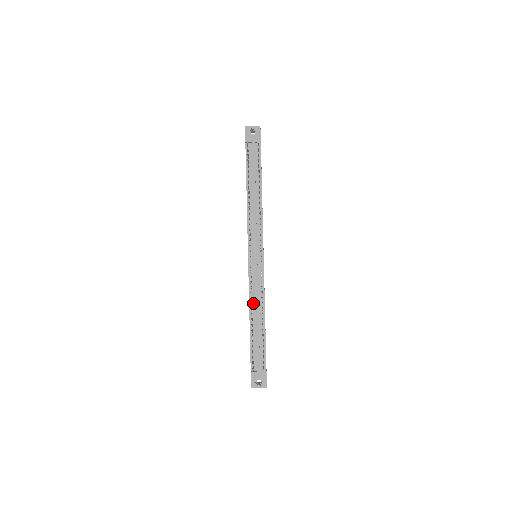
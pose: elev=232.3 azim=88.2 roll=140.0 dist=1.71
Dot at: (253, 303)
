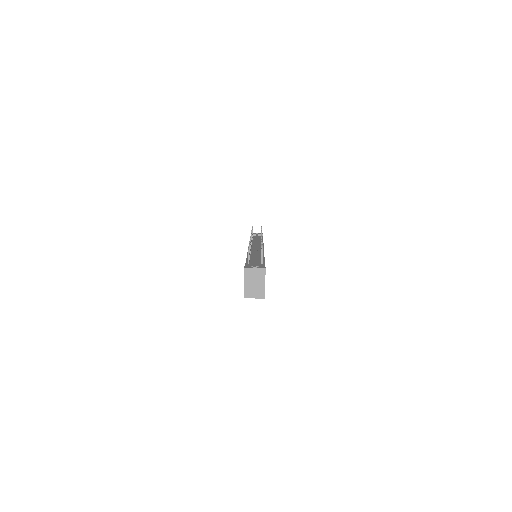
Dot at: (251, 254)
